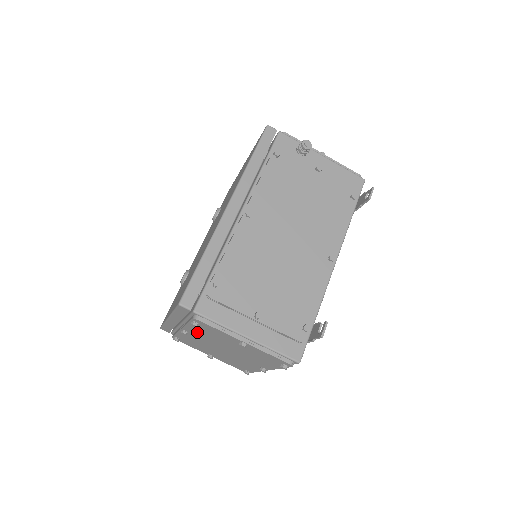
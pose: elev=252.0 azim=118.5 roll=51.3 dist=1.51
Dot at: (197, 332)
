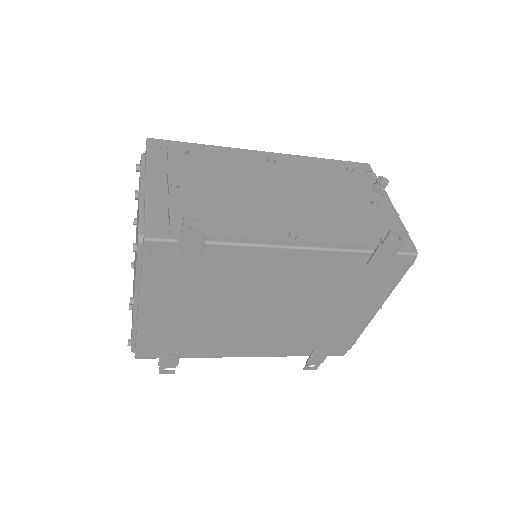
Dot at: occluded
